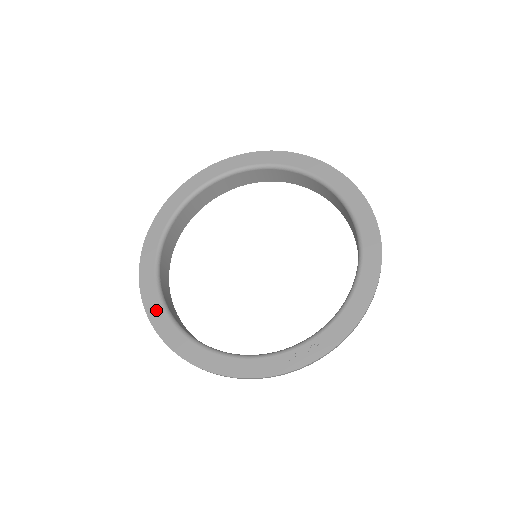
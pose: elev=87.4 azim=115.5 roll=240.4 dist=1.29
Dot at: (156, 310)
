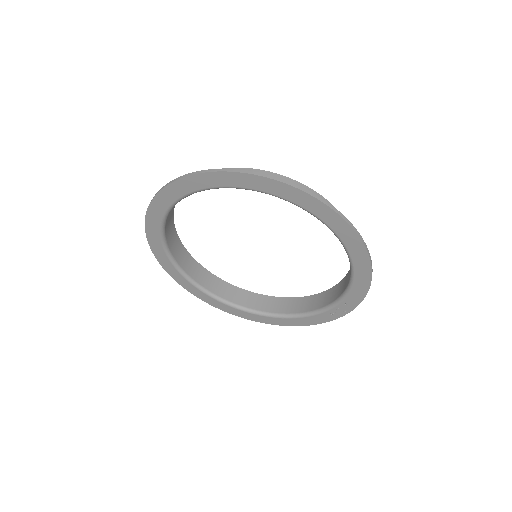
Dot at: (221, 306)
